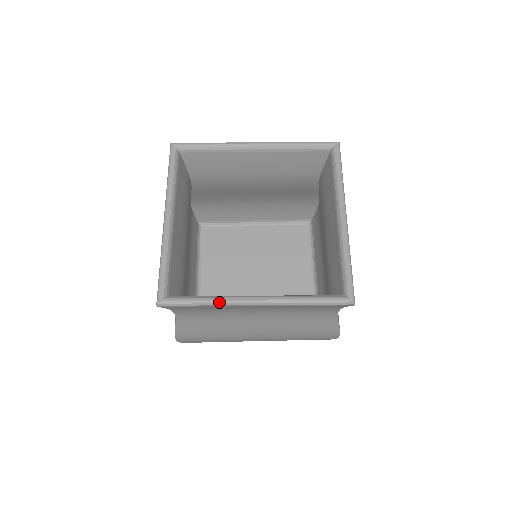
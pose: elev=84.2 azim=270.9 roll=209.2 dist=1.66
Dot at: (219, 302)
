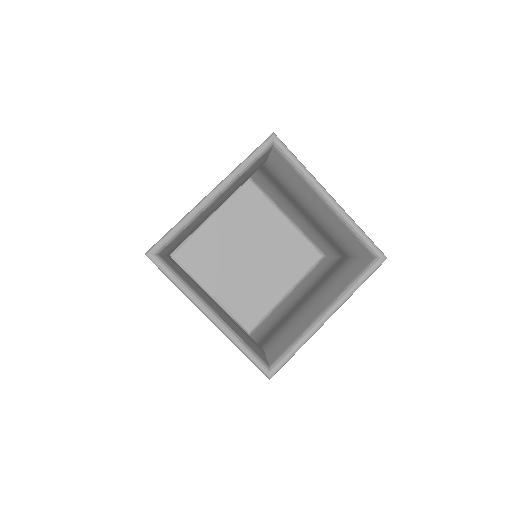
Dot at: (187, 294)
